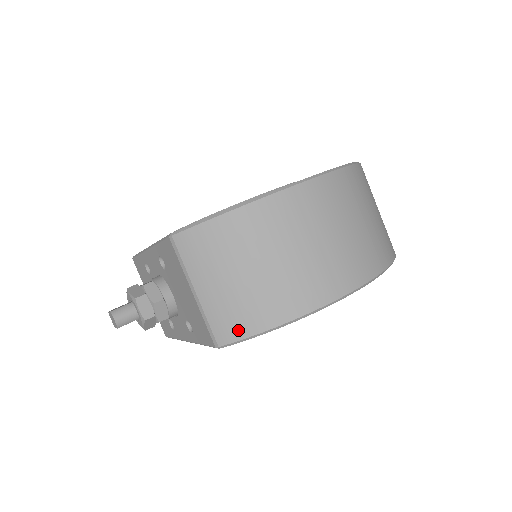
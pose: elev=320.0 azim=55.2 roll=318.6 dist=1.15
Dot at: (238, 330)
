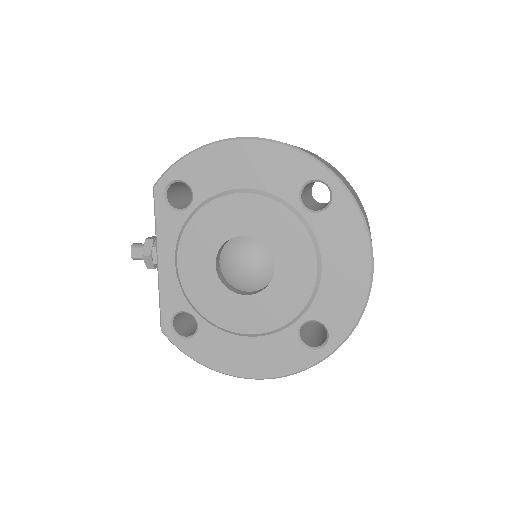
Dot at: occluded
